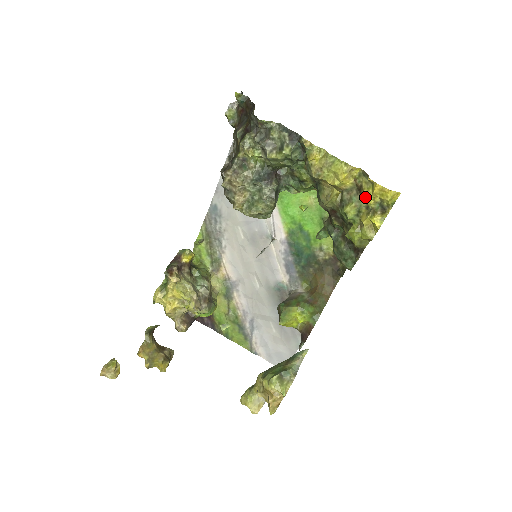
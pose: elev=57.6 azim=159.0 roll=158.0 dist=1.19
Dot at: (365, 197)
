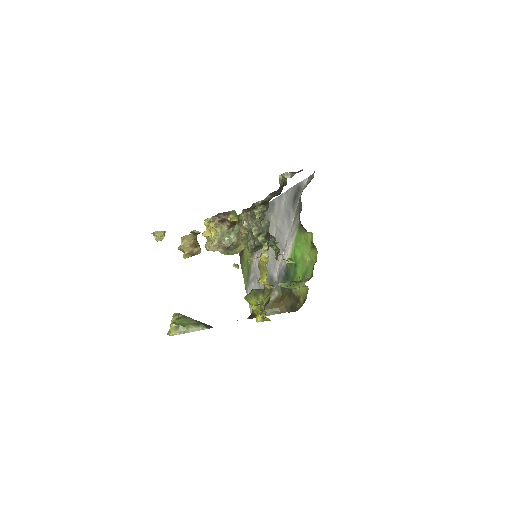
Dot at: occluded
